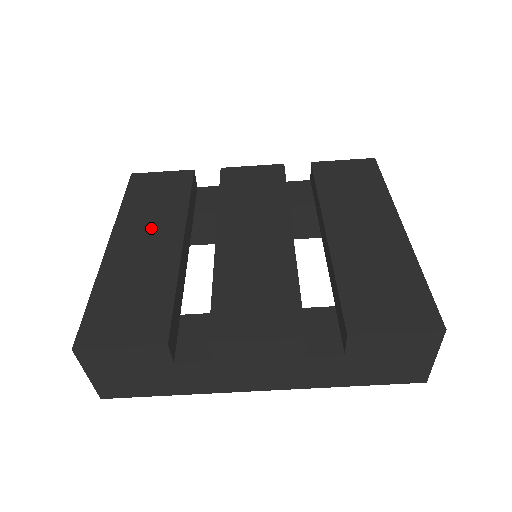
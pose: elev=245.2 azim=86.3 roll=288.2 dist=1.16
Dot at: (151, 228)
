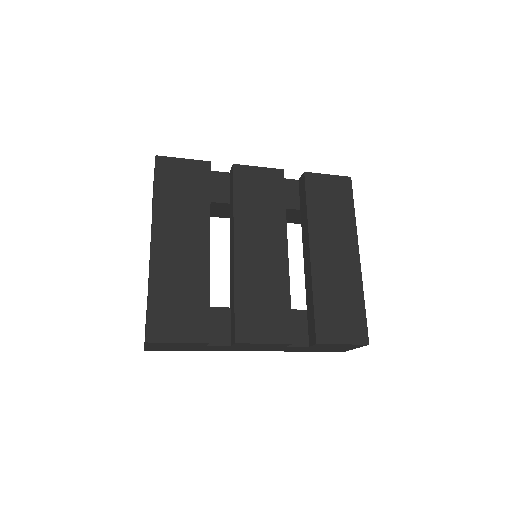
Dot at: (183, 230)
